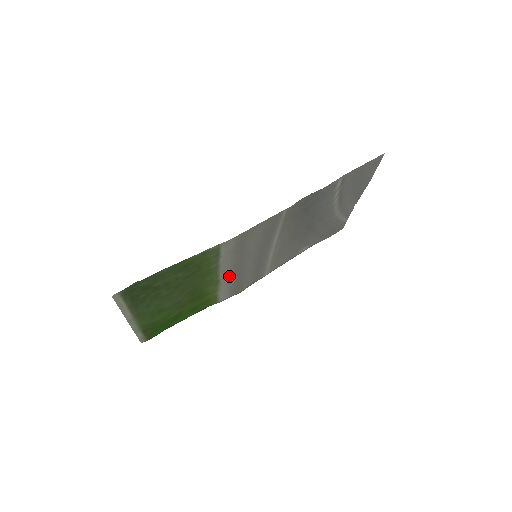
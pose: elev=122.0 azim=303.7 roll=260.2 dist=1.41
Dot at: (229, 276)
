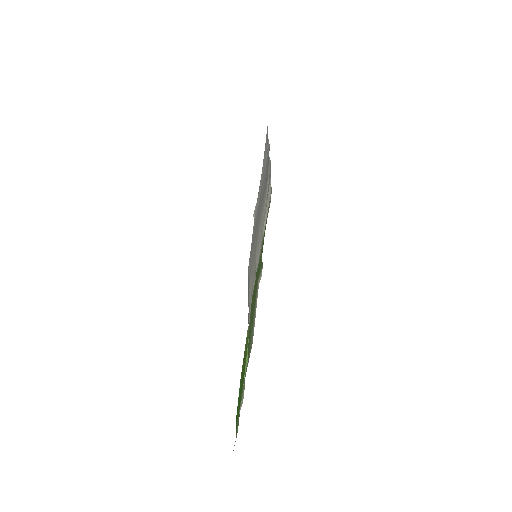
Dot at: occluded
